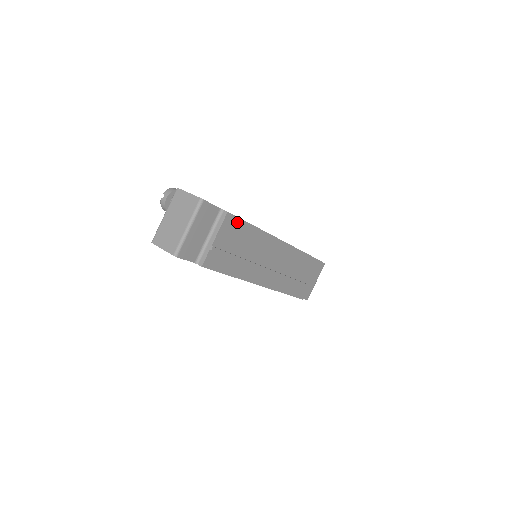
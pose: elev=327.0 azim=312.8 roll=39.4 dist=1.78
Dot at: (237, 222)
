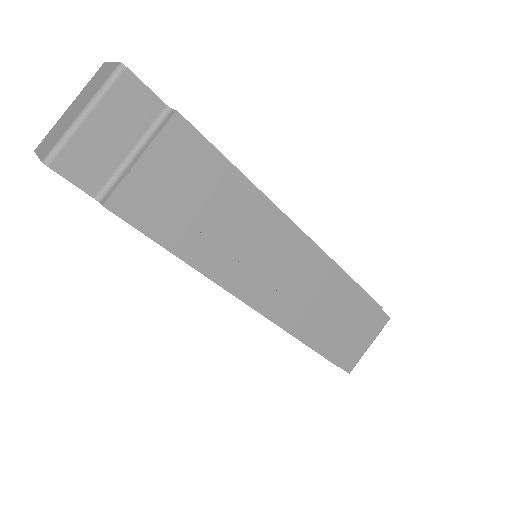
Dot at: (199, 145)
